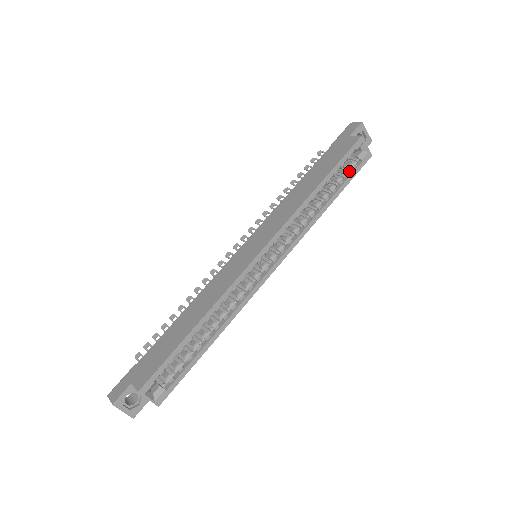
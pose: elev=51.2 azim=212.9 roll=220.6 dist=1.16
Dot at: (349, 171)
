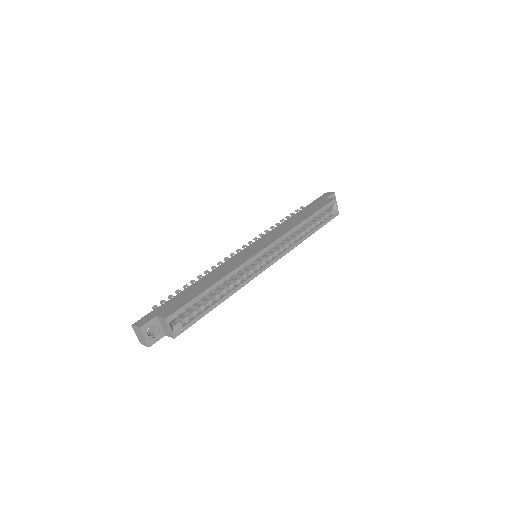
Dot at: (324, 219)
